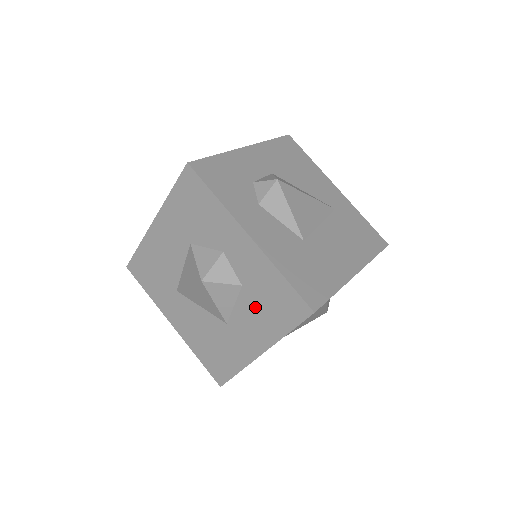
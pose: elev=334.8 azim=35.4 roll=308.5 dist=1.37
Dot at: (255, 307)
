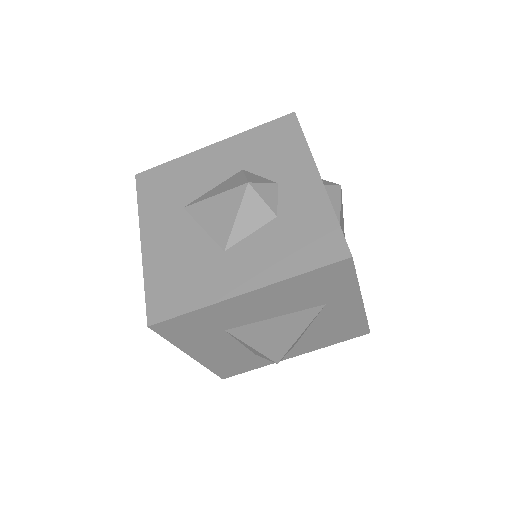
Dot at: (278, 240)
